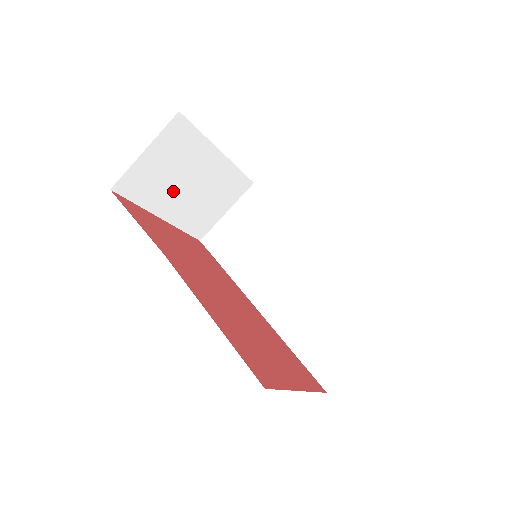
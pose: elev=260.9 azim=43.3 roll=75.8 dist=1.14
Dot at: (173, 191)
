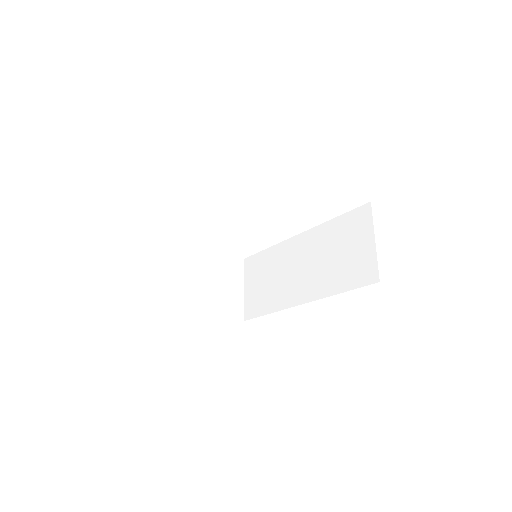
Dot at: (191, 288)
